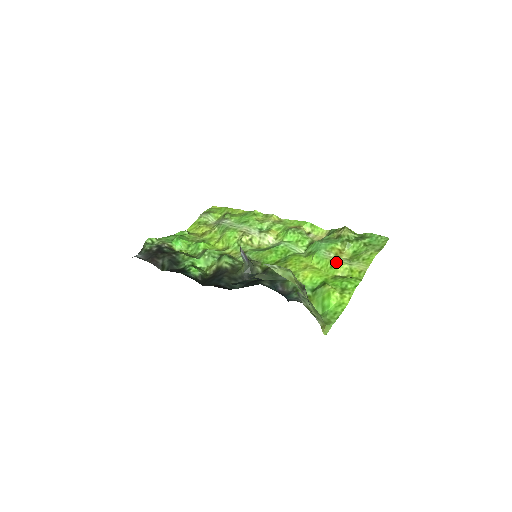
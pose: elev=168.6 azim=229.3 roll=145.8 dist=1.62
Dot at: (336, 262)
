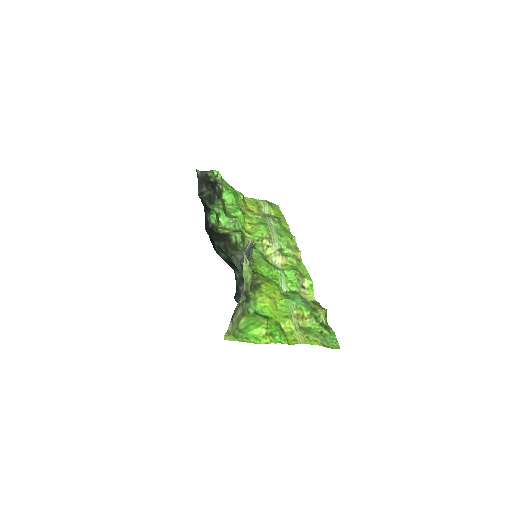
Dot at: (291, 317)
